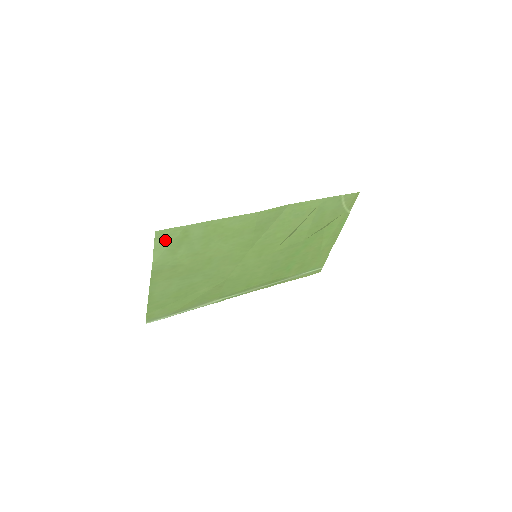
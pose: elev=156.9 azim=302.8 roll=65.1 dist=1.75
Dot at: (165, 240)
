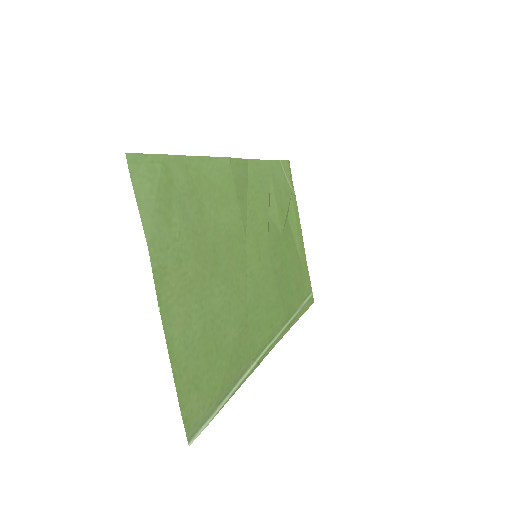
Dot at: (146, 184)
